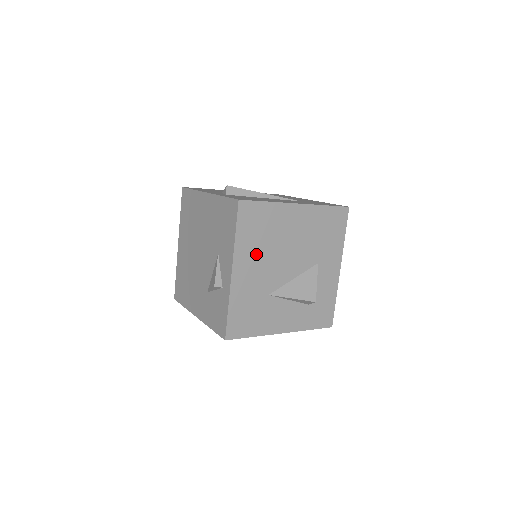
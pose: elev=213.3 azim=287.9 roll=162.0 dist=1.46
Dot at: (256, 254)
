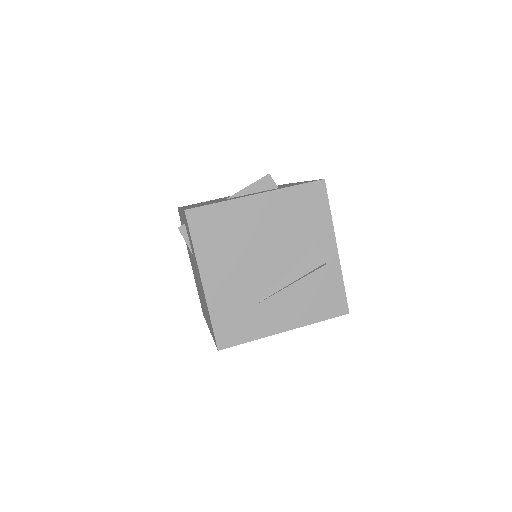
Dot at: occluded
